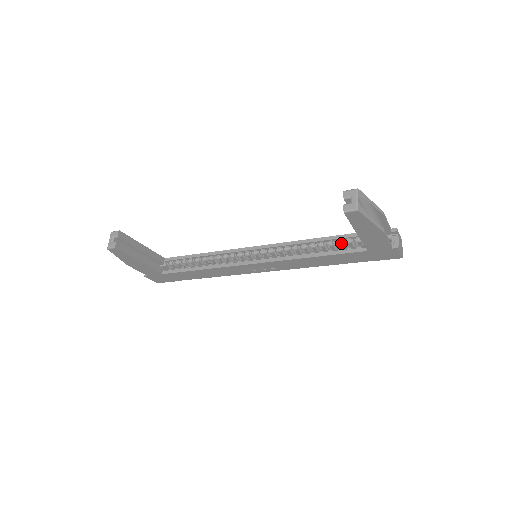
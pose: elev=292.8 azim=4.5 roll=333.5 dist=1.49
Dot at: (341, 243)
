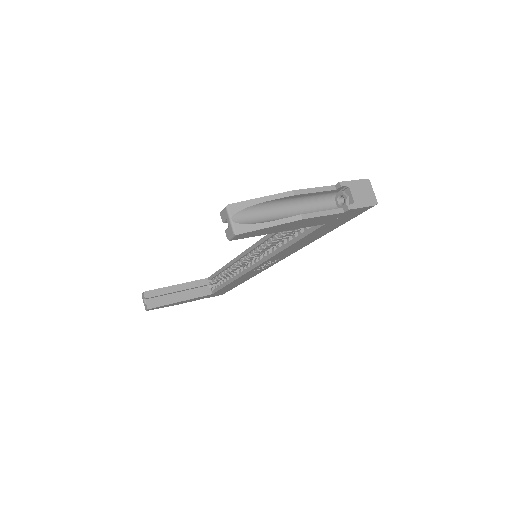
Dot at: occluded
